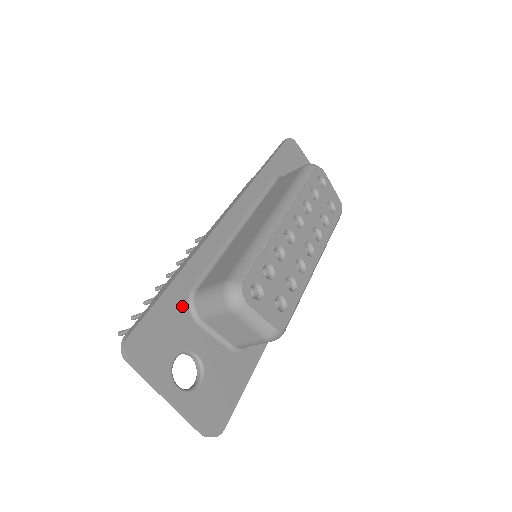
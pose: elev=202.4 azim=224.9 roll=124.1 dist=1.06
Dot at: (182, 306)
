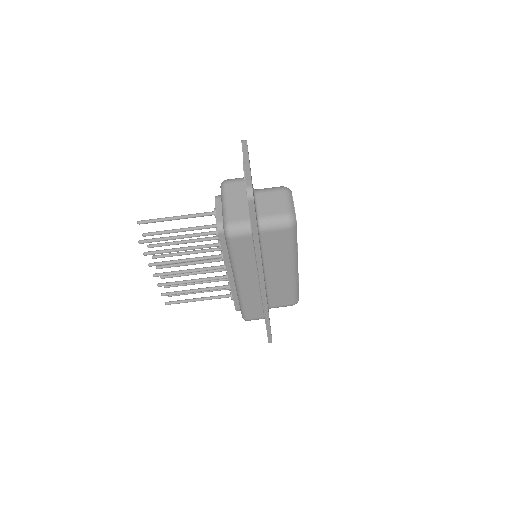
Dot at: occluded
